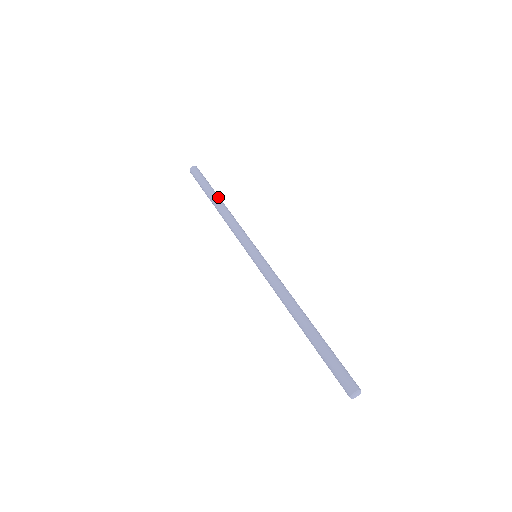
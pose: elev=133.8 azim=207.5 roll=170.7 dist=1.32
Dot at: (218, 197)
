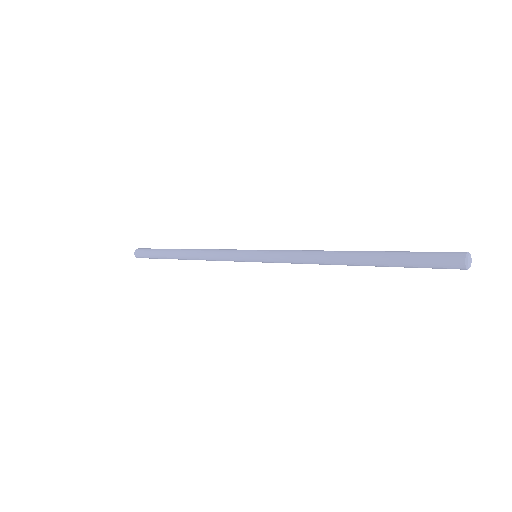
Dot at: occluded
